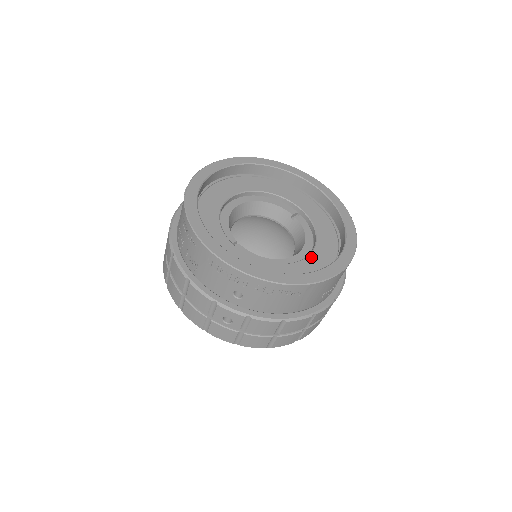
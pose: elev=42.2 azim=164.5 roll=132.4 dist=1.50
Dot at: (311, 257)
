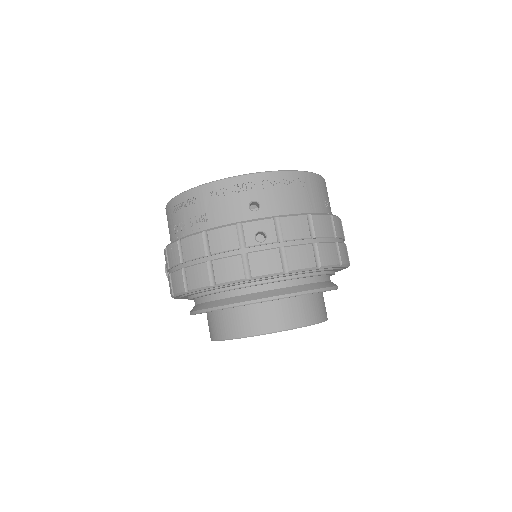
Dot at: occluded
